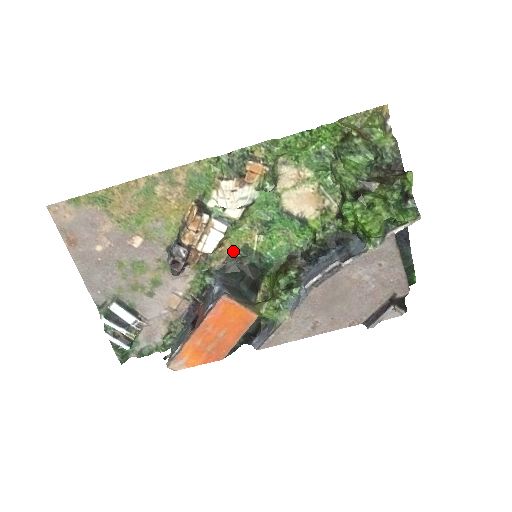
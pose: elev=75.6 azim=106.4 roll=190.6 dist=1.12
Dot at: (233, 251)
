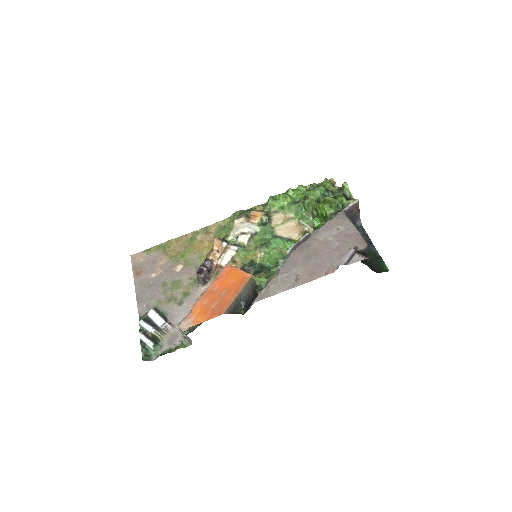
Dot at: (243, 266)
